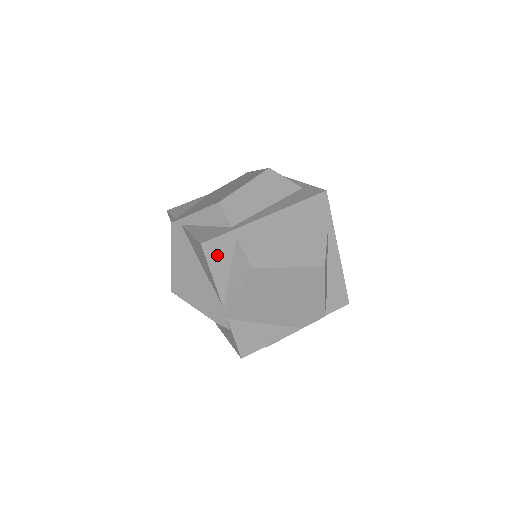
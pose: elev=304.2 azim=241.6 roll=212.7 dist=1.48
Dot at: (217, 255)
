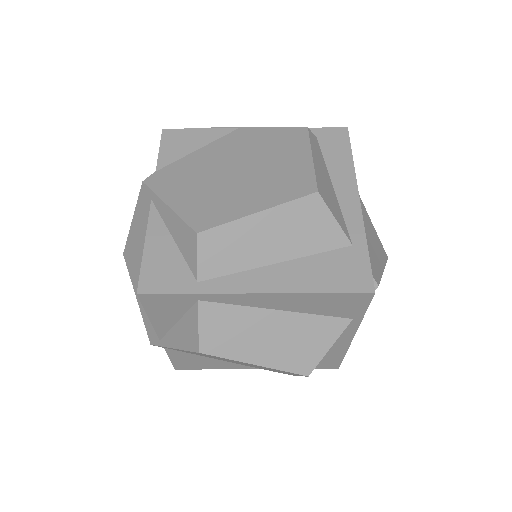
Dot at: (161, 307)
